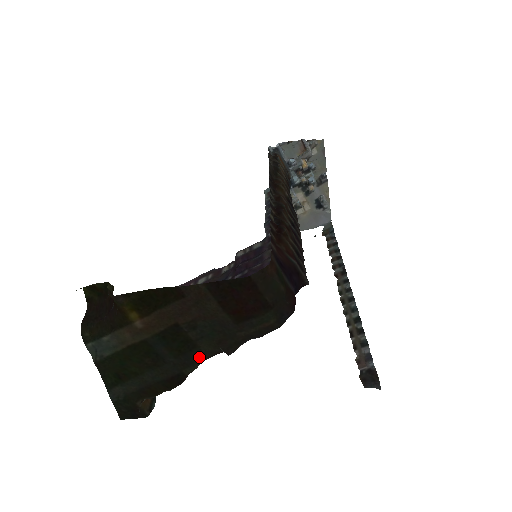
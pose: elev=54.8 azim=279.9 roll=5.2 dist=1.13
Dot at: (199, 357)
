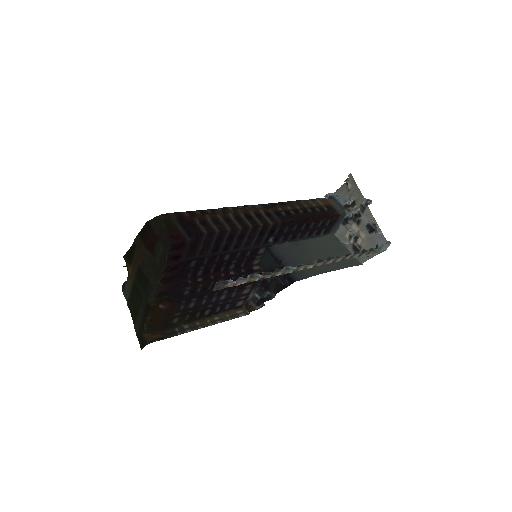
Dot at: (152, 289)
